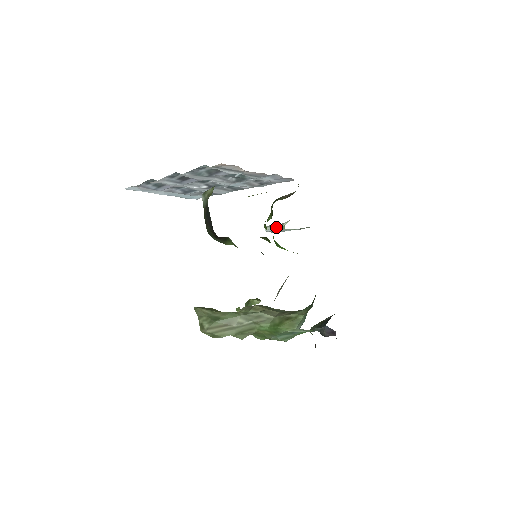
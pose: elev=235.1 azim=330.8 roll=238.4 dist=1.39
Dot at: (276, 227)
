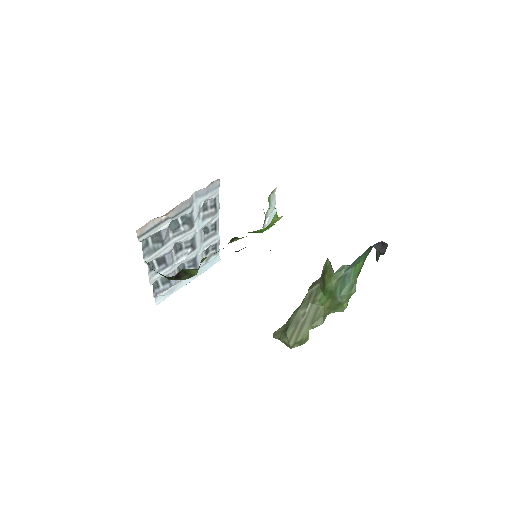
Dot at: (265, 219)
